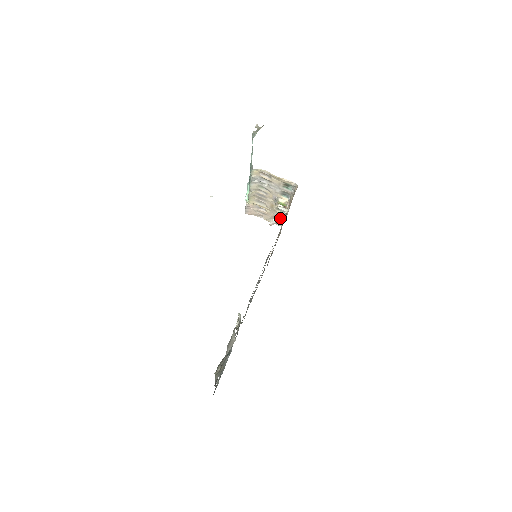
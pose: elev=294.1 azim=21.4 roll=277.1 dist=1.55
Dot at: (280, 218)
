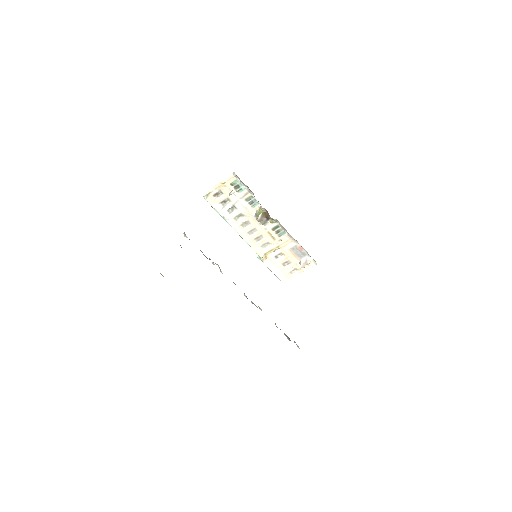
Dot at: (299, 249)
